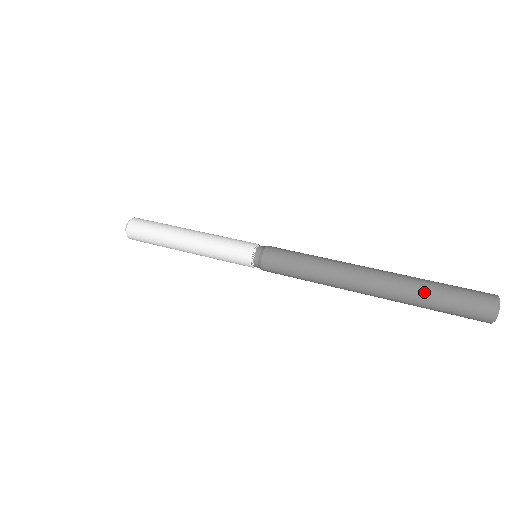
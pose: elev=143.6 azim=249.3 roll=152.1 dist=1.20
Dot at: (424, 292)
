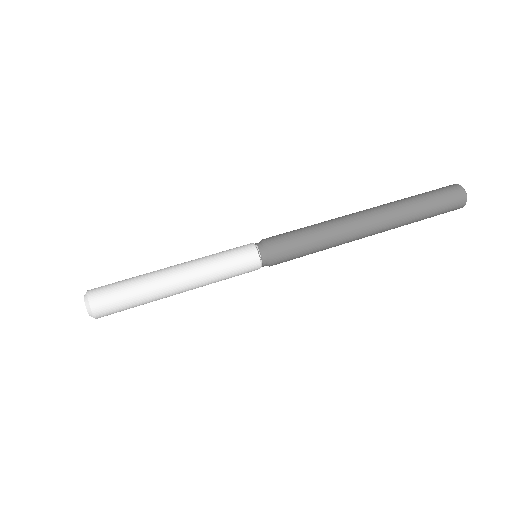
Dot at: (412, 201)
